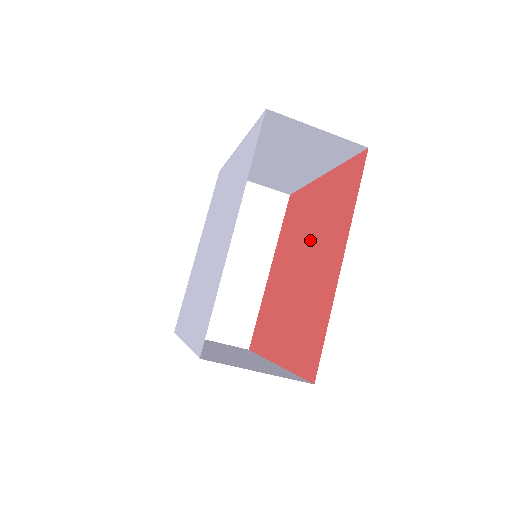
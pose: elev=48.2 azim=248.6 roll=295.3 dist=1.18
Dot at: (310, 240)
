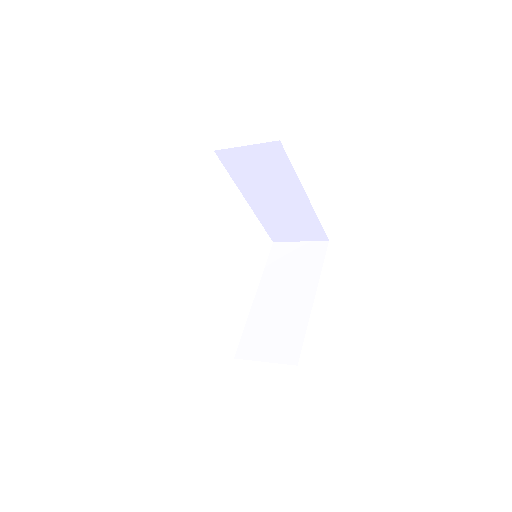
Dot at: occluded
